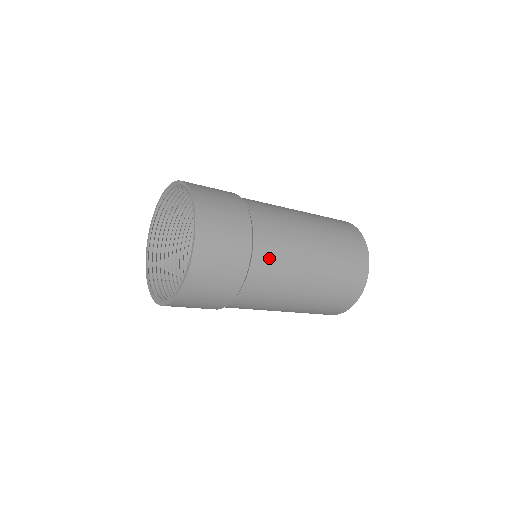
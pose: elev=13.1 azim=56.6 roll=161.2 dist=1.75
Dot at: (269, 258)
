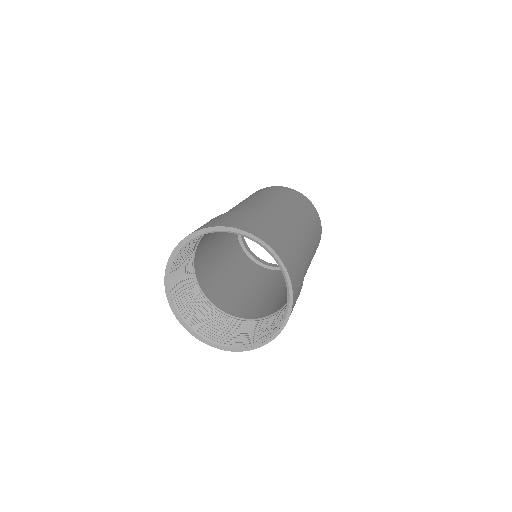
Dot at: occluded
